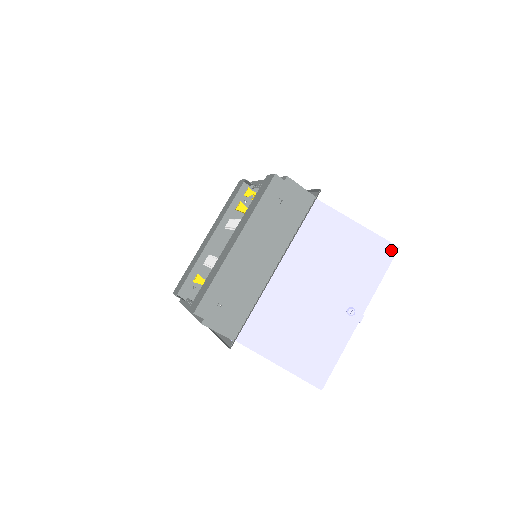
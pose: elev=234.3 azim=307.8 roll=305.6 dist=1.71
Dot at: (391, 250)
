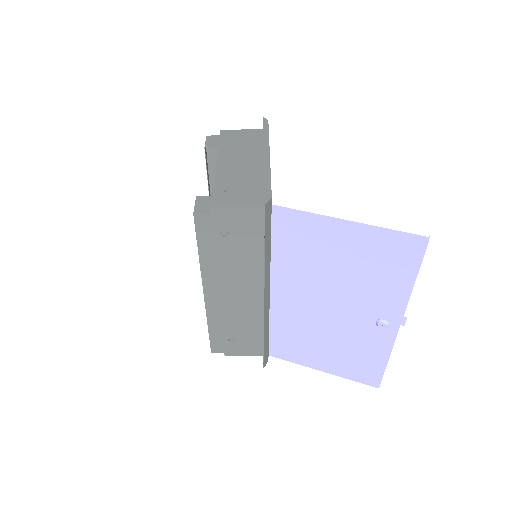
Dot at: (415, 248)
